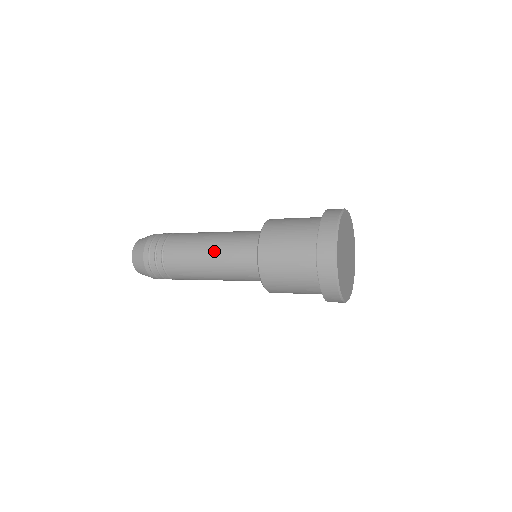
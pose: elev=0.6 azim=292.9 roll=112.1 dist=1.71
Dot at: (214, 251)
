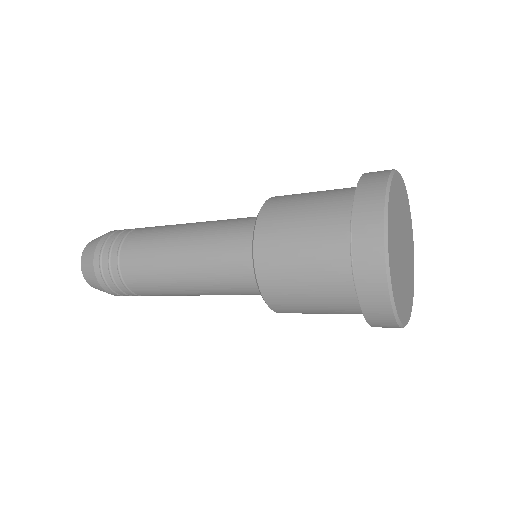
Dot at: (190, 266)
